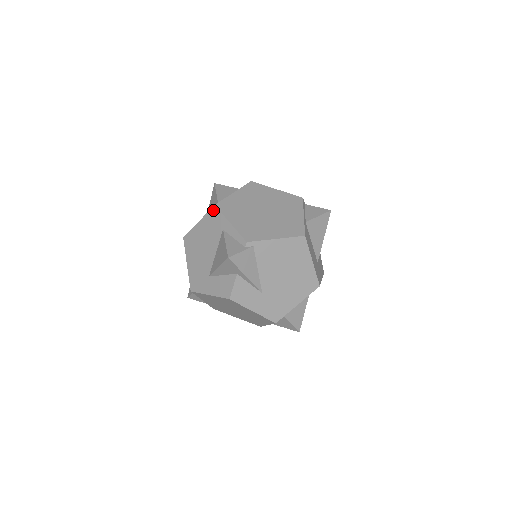
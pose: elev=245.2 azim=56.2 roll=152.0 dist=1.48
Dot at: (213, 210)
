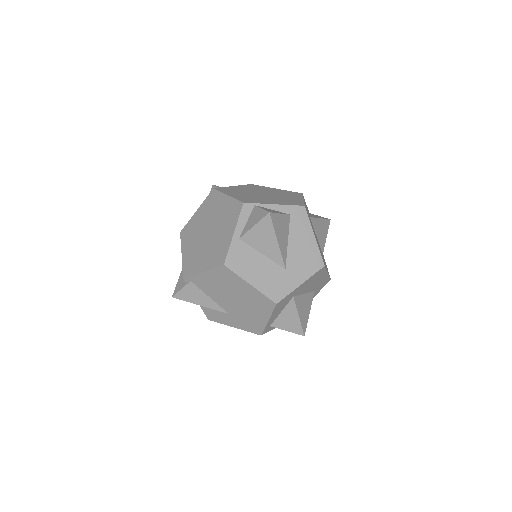
Dot at: occluded
